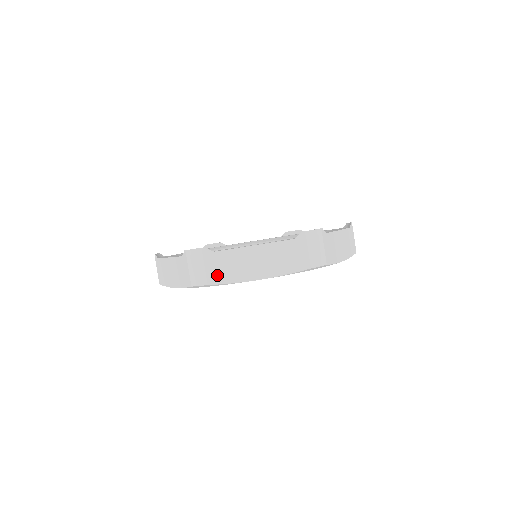
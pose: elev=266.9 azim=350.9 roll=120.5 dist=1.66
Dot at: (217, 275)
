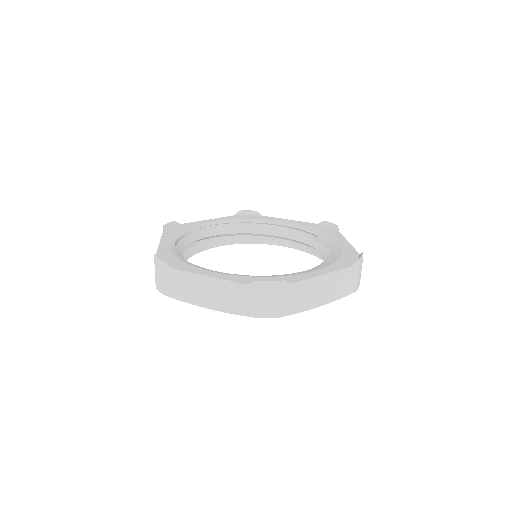
Dot at: (173, 290)
